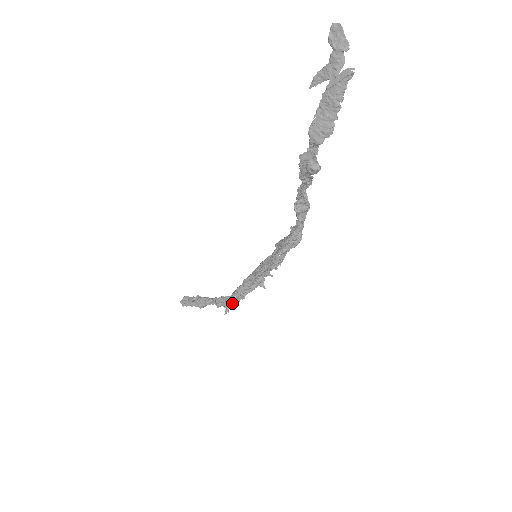
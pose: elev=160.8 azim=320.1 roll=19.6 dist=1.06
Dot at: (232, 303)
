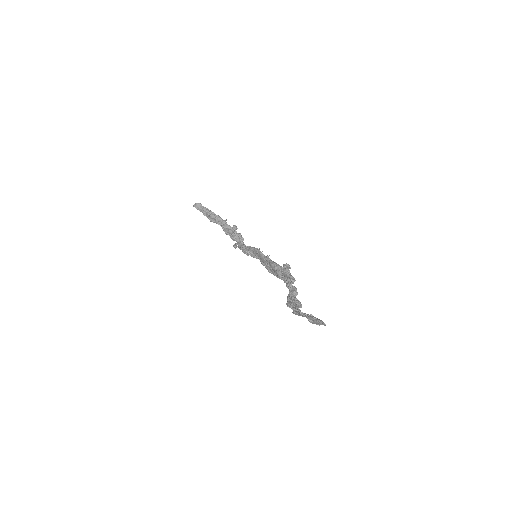
Dot at: occluded
